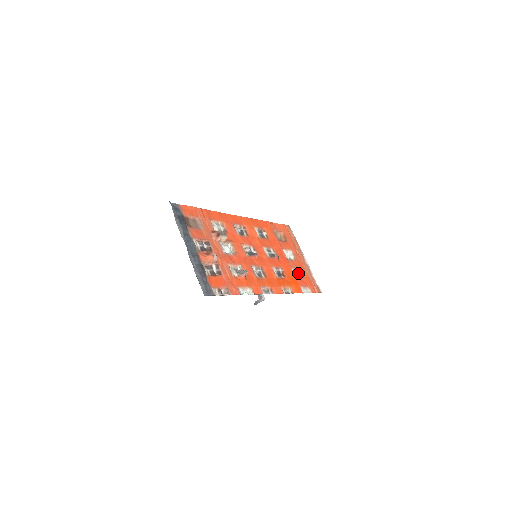
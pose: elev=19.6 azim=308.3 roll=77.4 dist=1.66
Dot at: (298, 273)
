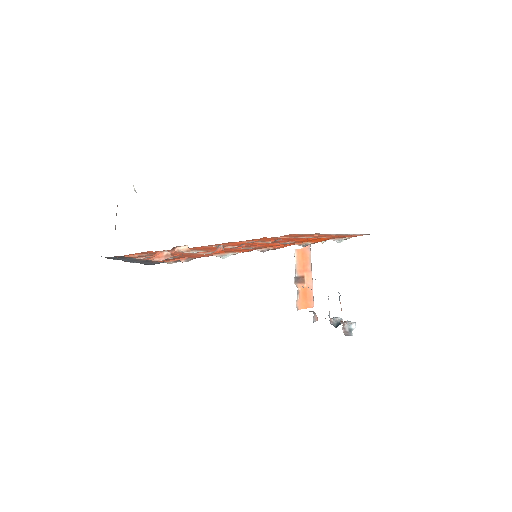
Dot at: occluded
